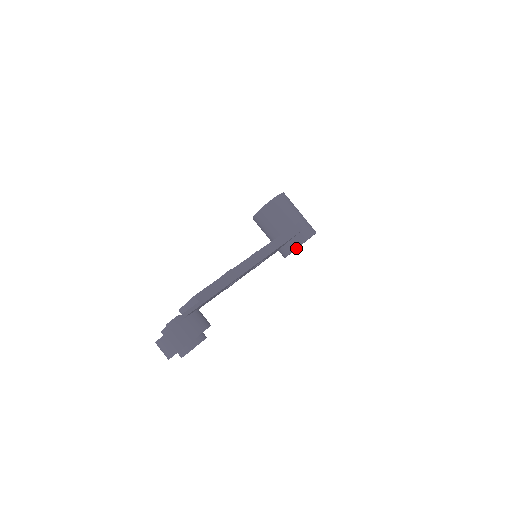
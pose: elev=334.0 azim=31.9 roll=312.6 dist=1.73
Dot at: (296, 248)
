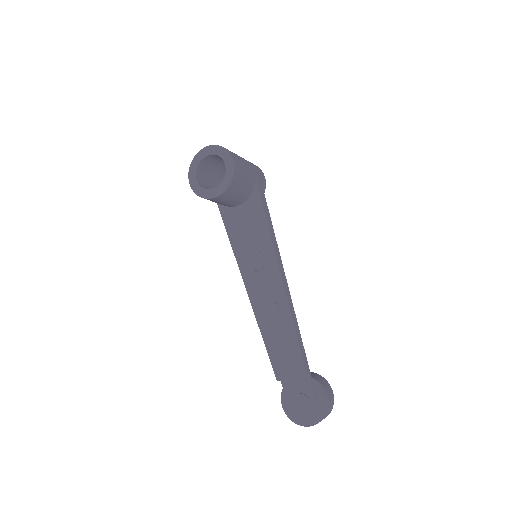
Dot at: occluded
